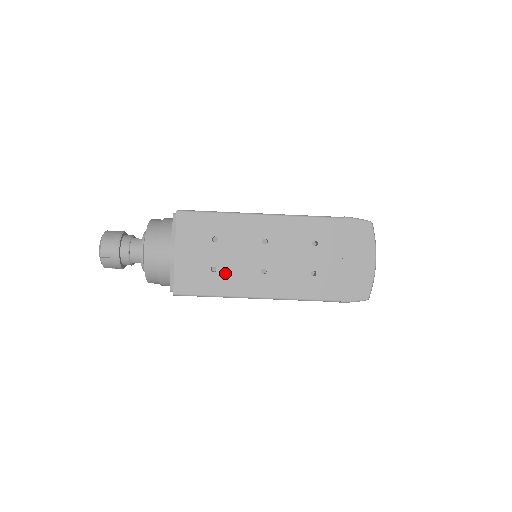
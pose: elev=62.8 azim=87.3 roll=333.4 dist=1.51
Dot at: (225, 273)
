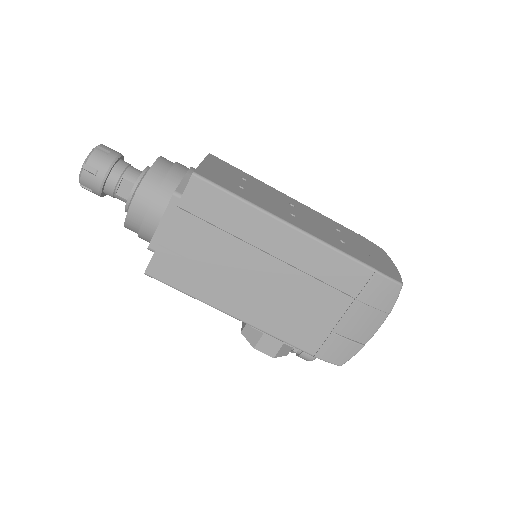
Dot at: (253, 195)
